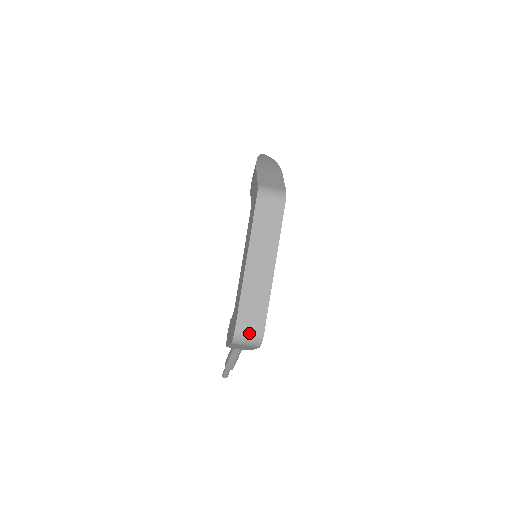
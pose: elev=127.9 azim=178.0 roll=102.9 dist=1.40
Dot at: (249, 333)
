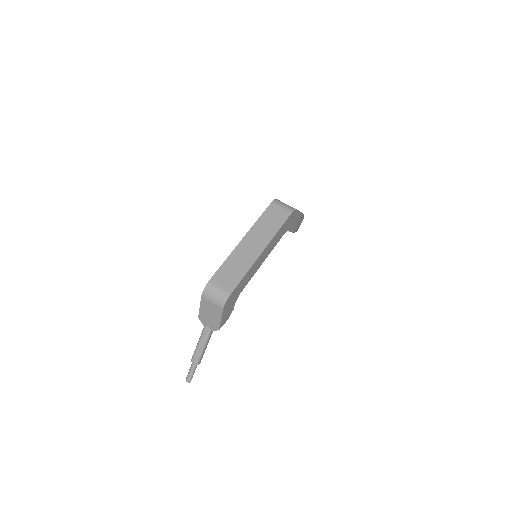
Dot at: (219, 288)
